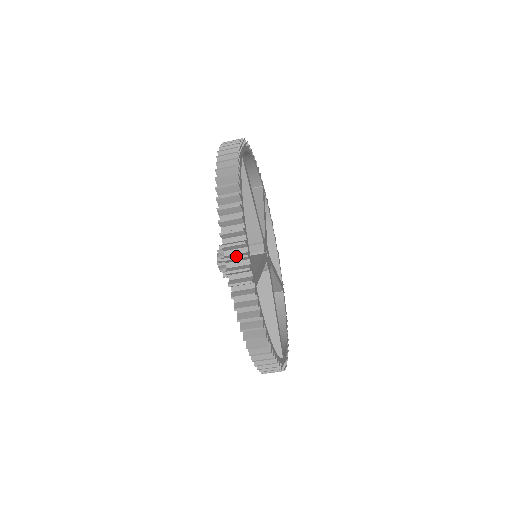
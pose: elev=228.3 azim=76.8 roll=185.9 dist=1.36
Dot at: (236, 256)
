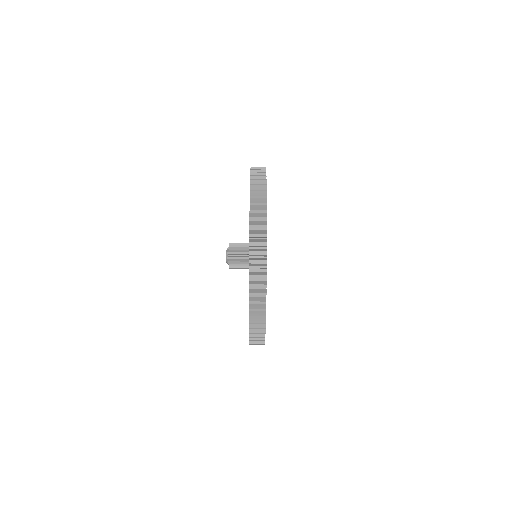
Dot at: (259, 266)
